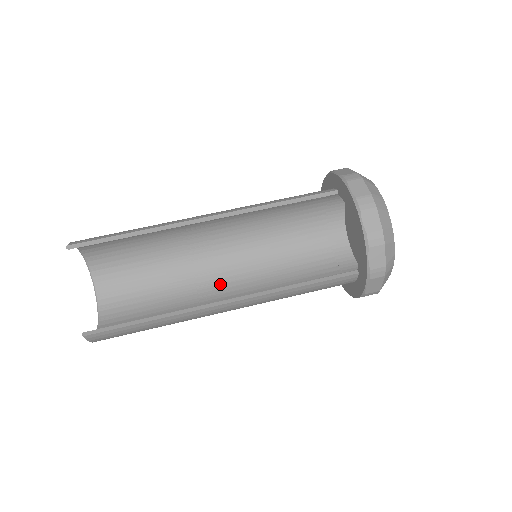
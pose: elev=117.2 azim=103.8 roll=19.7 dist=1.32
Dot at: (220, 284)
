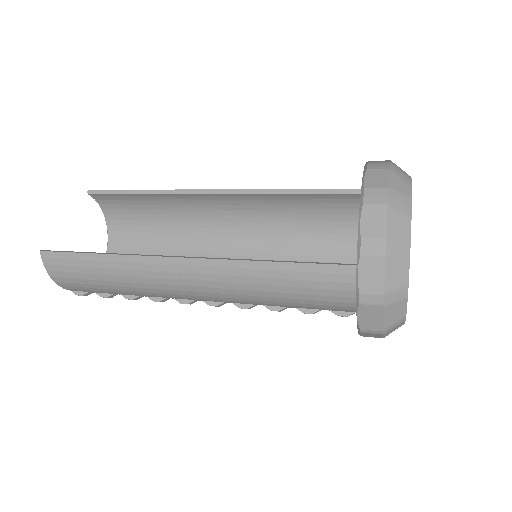
Dot at: occluded
